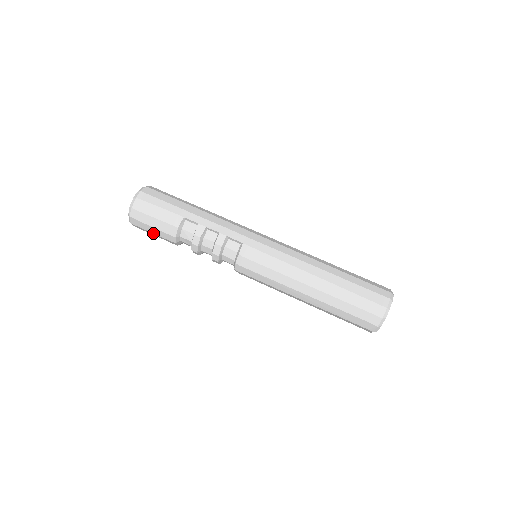
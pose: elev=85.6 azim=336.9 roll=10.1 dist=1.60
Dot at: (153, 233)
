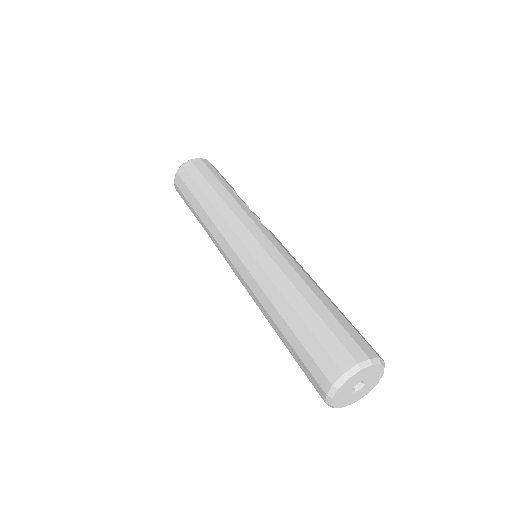
Dot at: occluded
